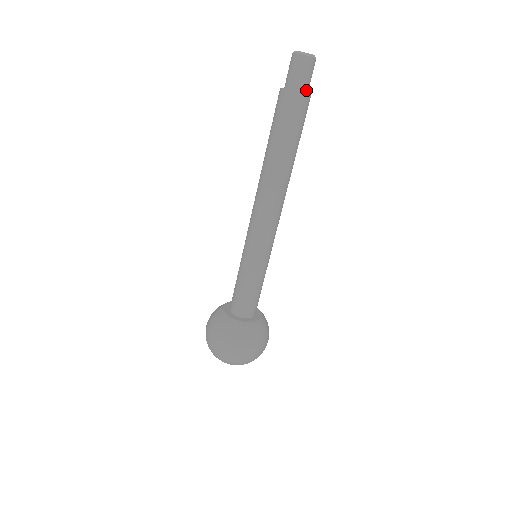
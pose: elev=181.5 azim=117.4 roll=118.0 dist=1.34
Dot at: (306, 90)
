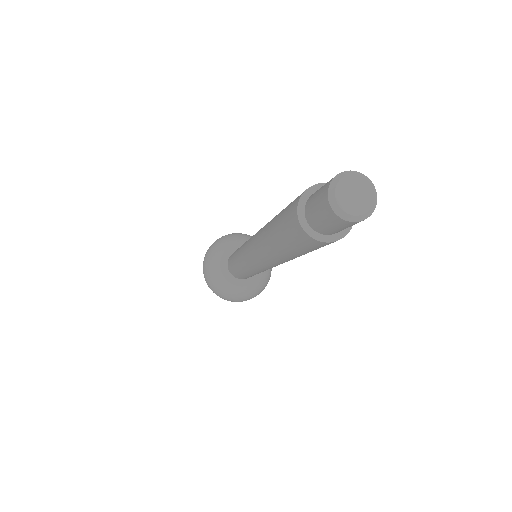
Dot at: occluded
